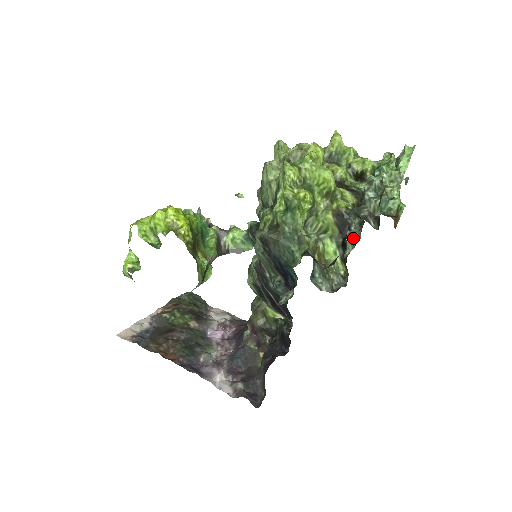
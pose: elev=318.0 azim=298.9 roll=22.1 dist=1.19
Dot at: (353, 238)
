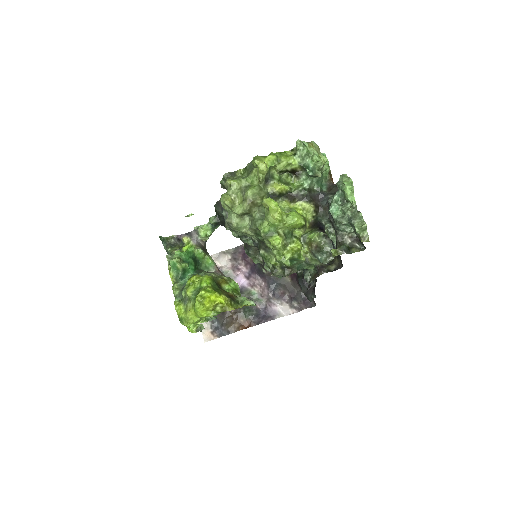
Dot at: (334, 236)
